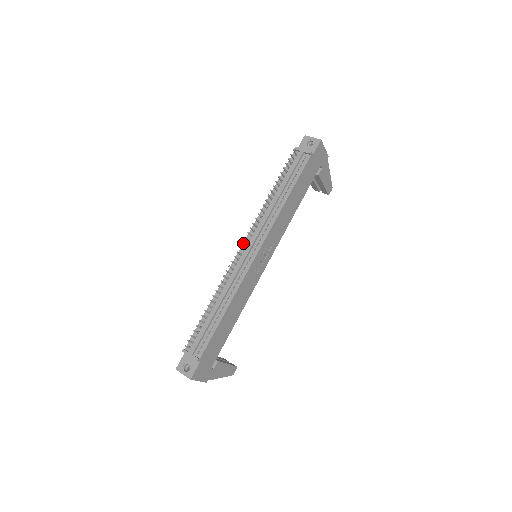
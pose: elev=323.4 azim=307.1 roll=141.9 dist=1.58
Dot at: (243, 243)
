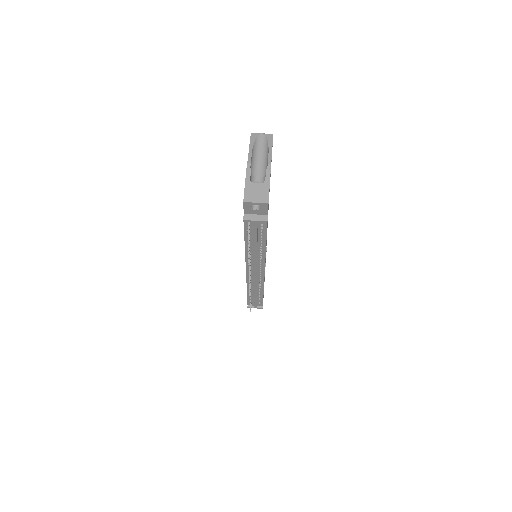
Dot at: occluded
